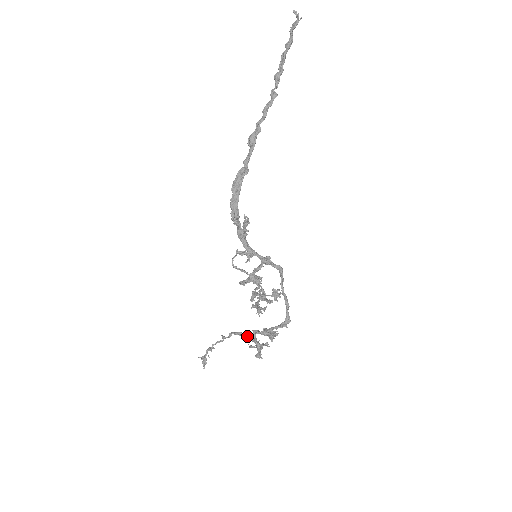
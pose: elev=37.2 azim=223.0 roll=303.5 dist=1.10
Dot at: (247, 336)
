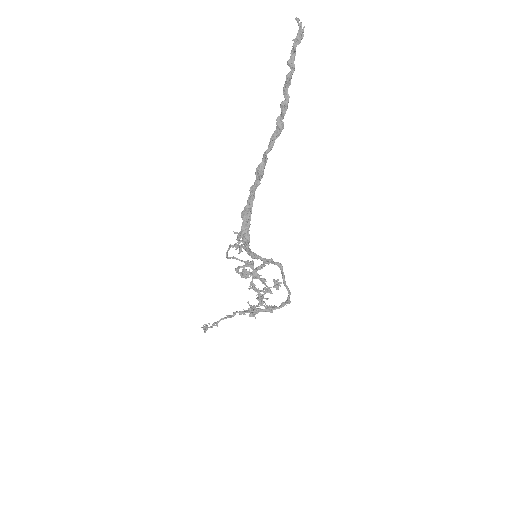
Dot at: (250, 312)
